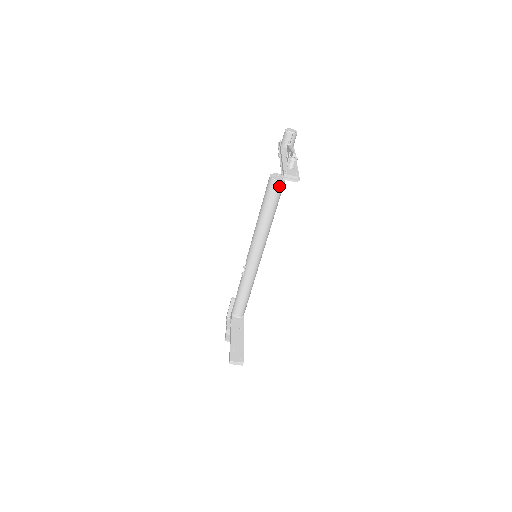
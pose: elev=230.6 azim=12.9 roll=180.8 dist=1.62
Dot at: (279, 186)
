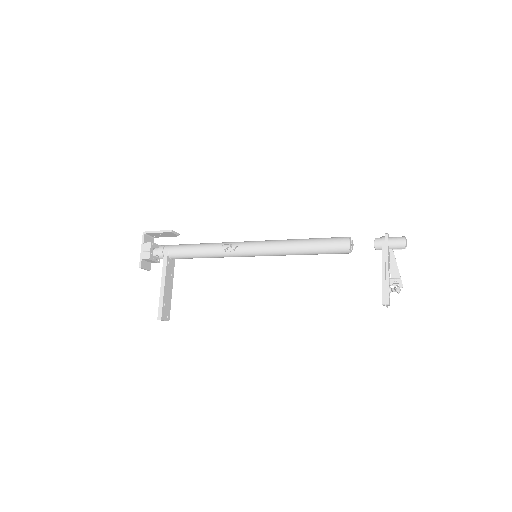
Dot at: (346, 253)
